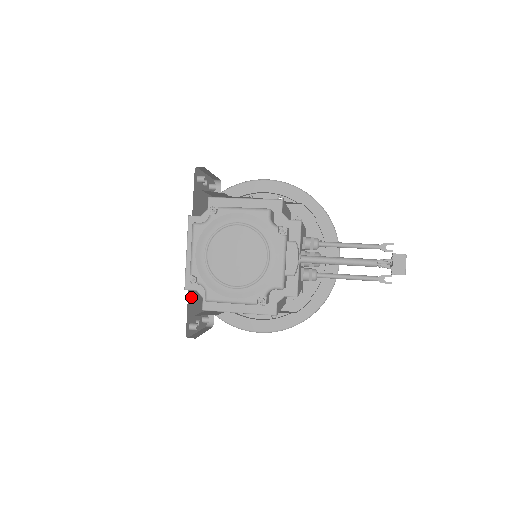
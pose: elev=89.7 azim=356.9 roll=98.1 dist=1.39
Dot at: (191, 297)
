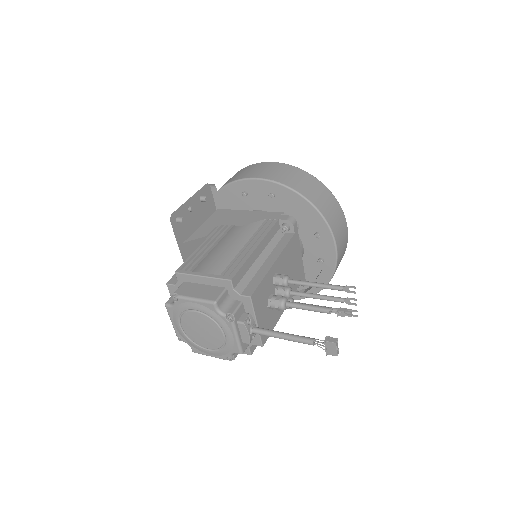
Dot at: occluded
